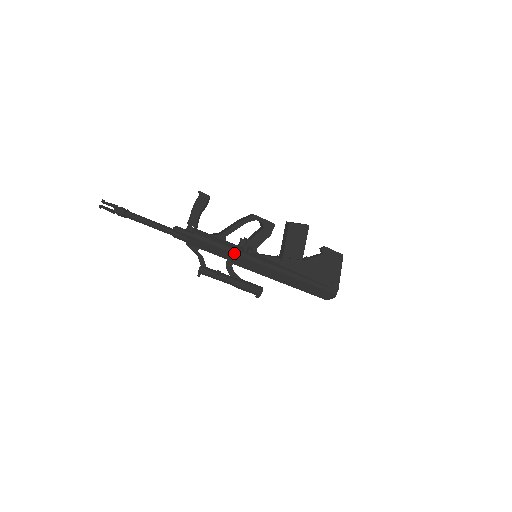
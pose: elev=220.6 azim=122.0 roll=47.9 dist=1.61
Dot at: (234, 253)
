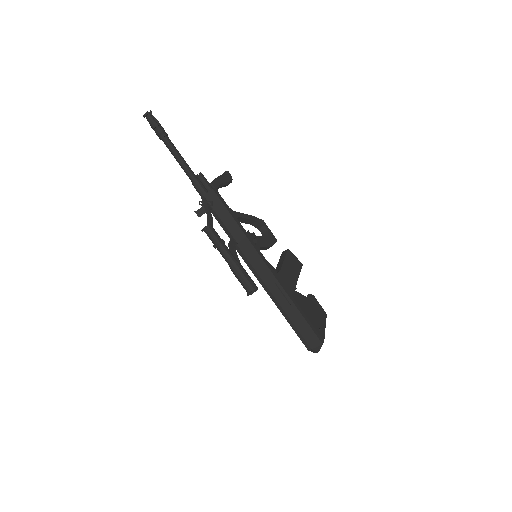
Dot at: (243, 231)
